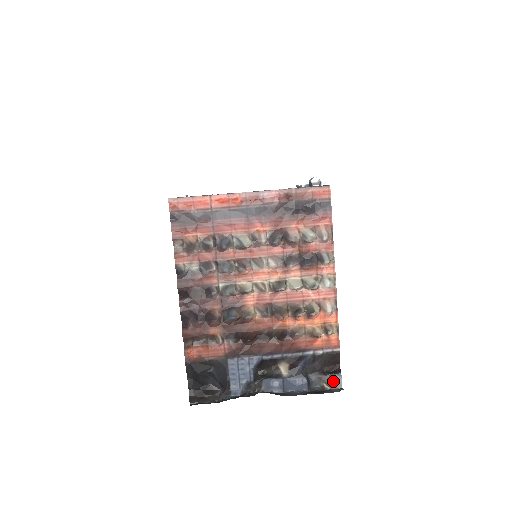
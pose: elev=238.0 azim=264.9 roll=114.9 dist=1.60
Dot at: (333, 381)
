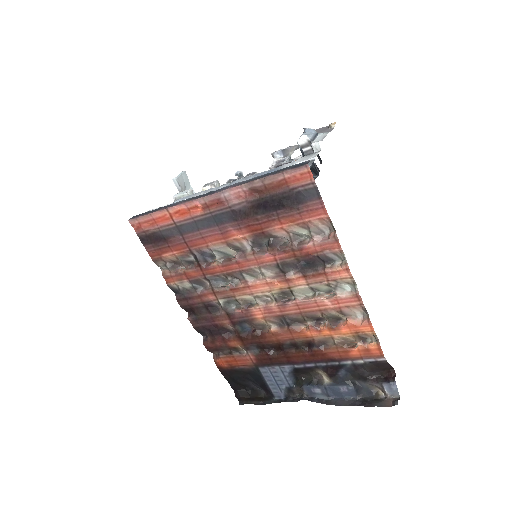
Dot at: (386, 390)
